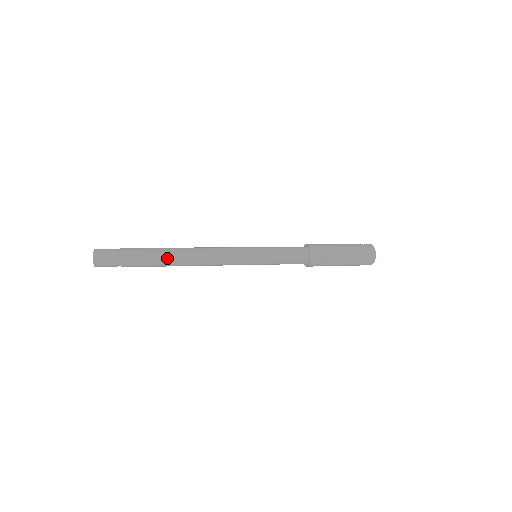
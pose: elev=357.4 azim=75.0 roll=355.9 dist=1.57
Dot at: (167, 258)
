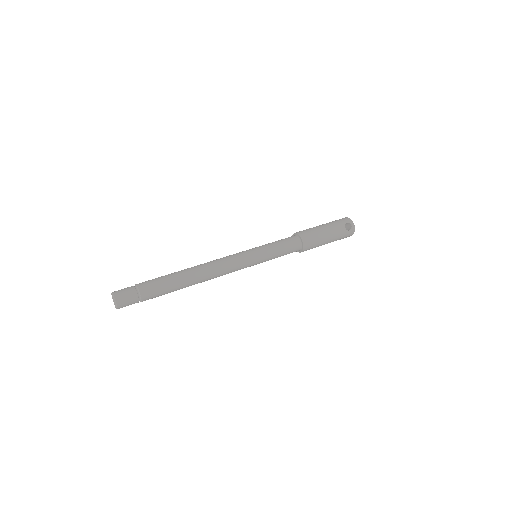
Dot at: occluded
